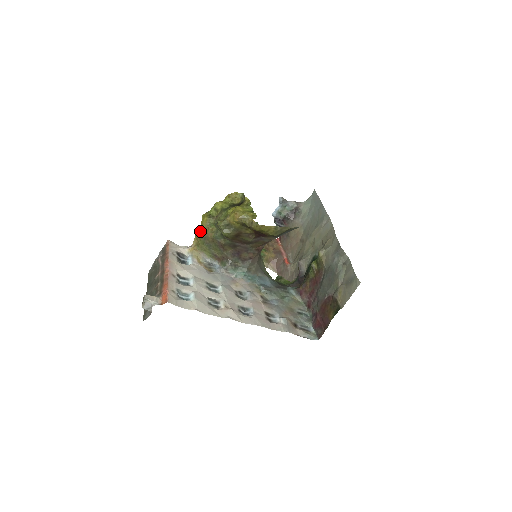
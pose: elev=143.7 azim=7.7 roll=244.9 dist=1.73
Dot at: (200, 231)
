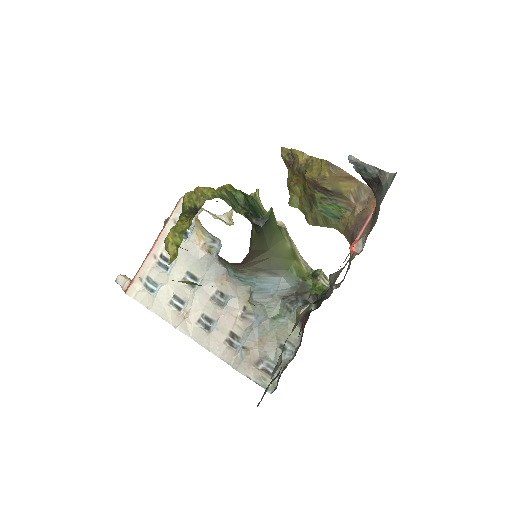
Dot at: occluded
